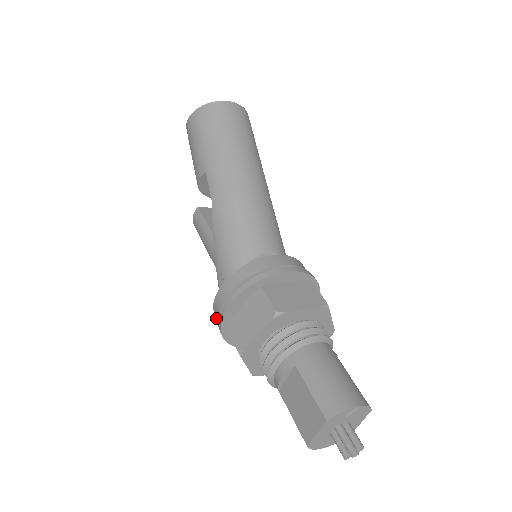
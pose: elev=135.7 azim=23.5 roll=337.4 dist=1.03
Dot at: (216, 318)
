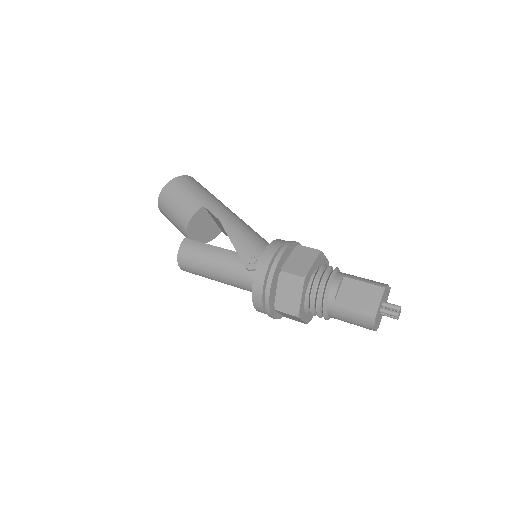
Dot at: (257, 281)
